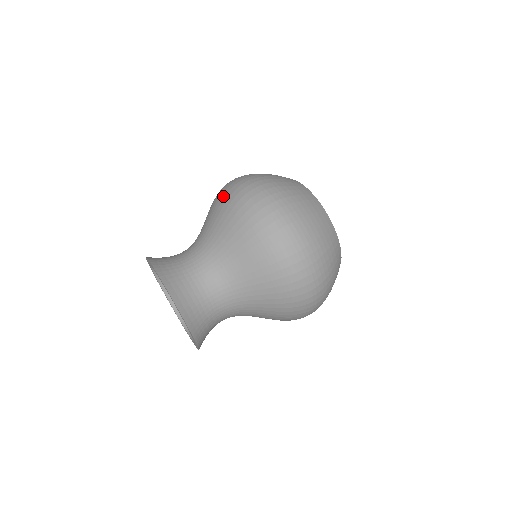
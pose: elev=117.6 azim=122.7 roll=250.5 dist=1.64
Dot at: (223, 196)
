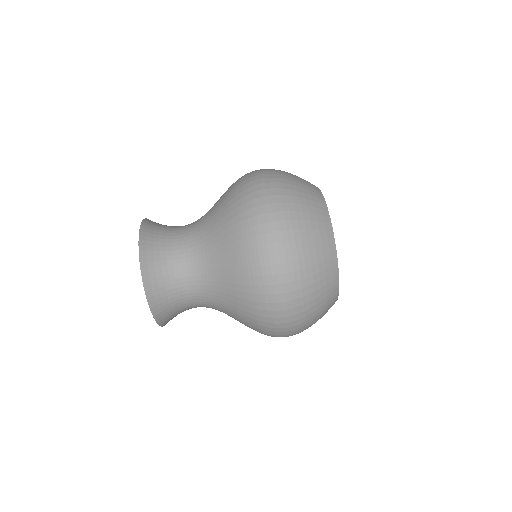
Dot at: (236, 185)
